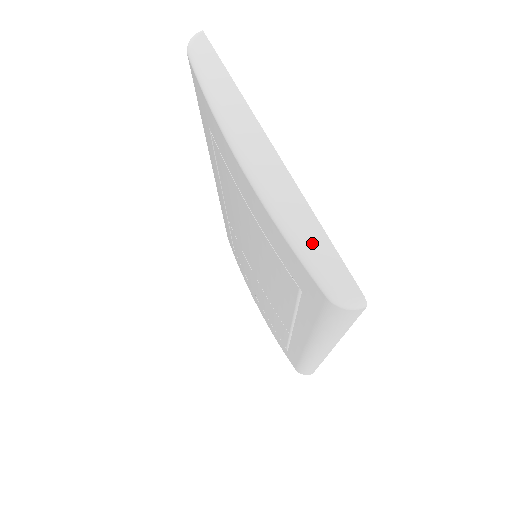
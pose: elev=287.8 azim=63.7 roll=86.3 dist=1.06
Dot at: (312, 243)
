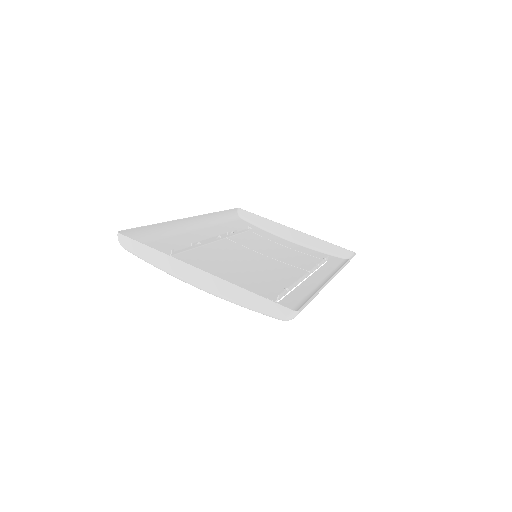
Dot at: (255, 304)
